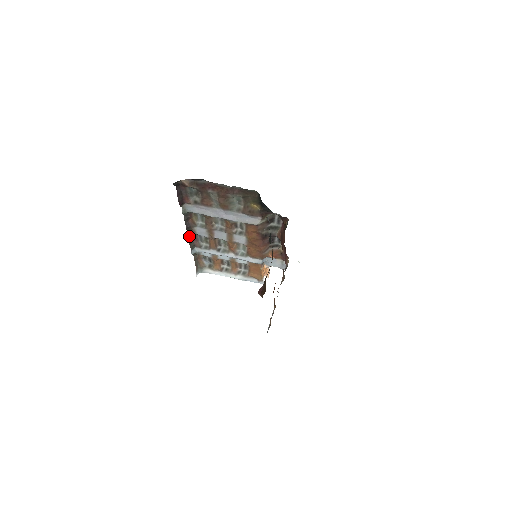
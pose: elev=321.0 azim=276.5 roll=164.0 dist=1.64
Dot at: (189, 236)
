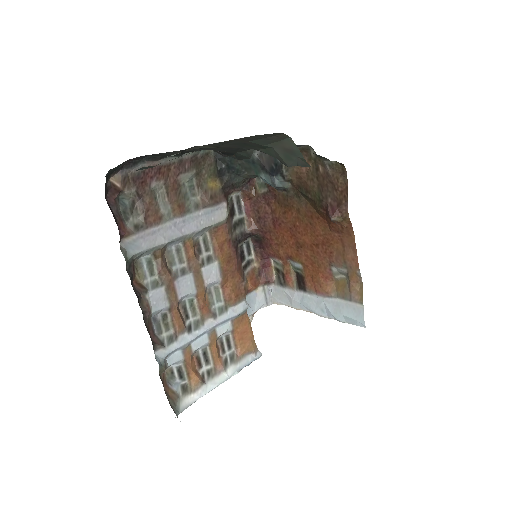
Dot at: occluded
